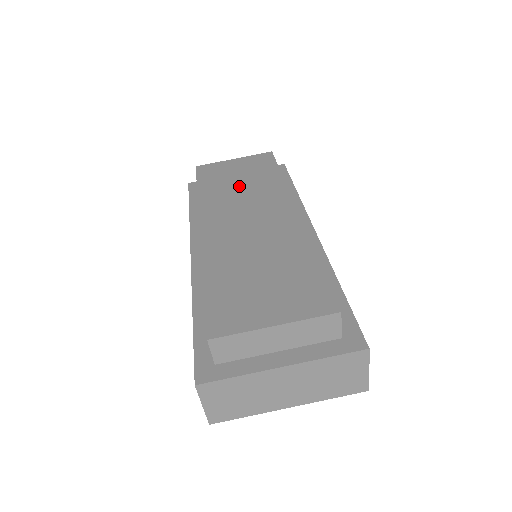
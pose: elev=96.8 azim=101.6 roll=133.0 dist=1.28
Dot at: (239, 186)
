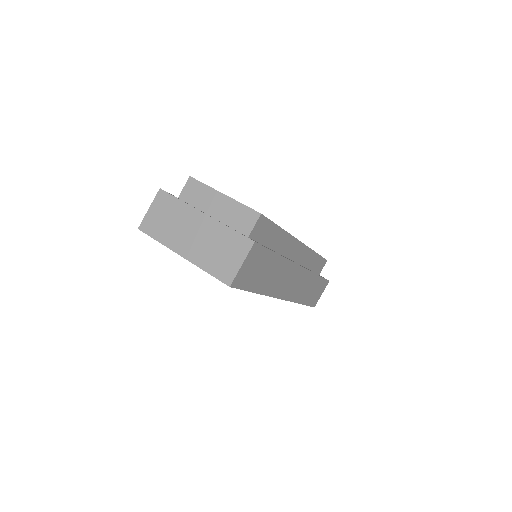
Dot at: occluded
